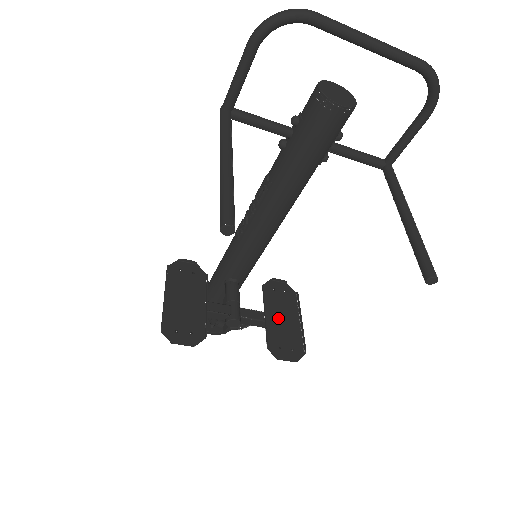
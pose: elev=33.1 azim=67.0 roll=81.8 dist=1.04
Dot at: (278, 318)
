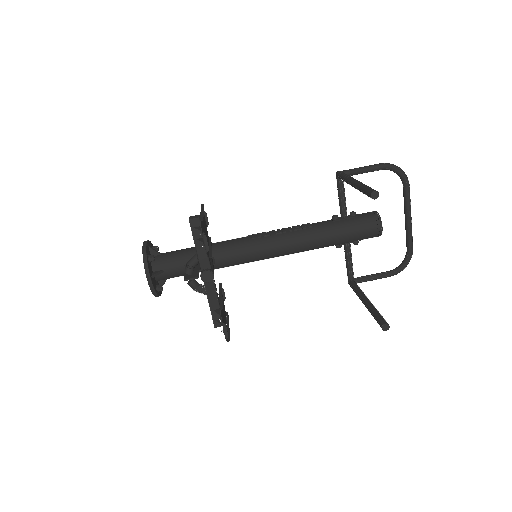
Dot at: occluded
